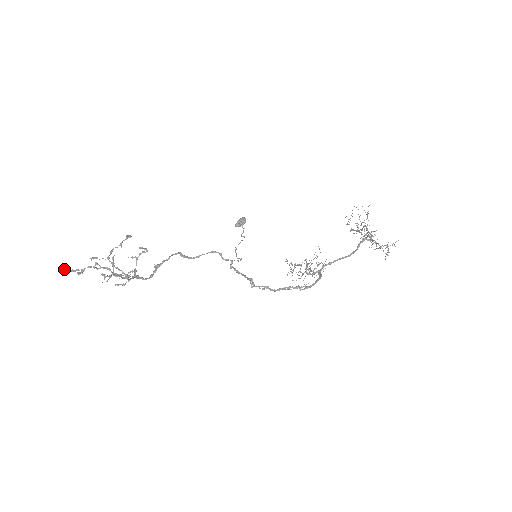
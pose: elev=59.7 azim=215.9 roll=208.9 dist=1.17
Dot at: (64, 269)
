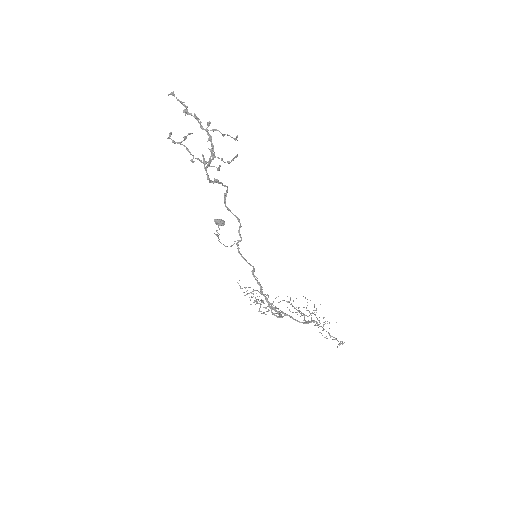
Dot at: (173, 92)
